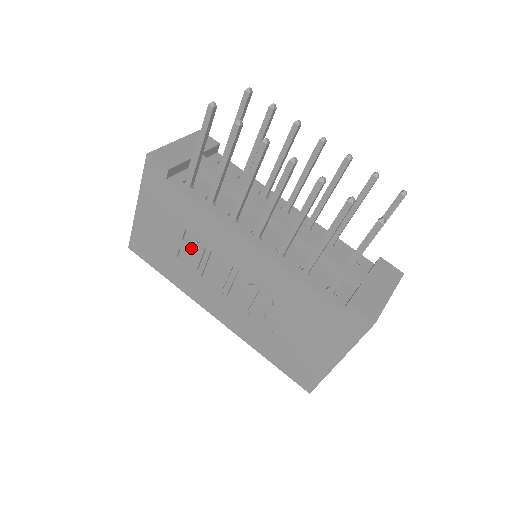
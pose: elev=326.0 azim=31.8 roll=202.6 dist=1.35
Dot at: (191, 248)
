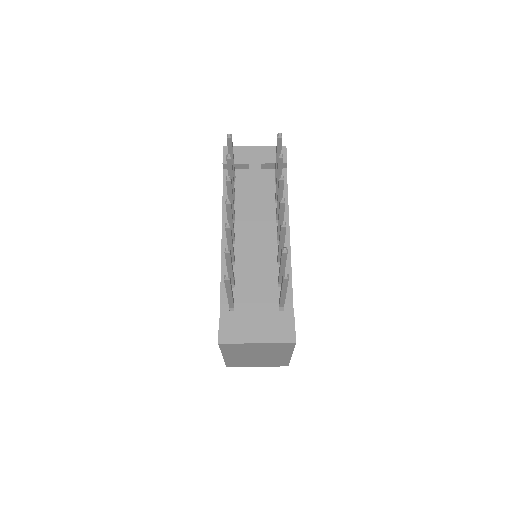
Dot at: occluded
